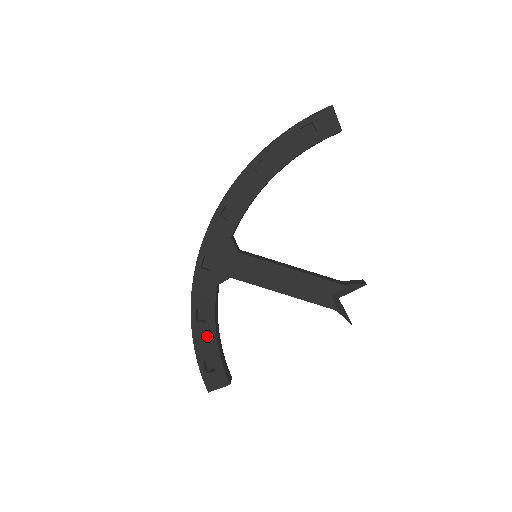
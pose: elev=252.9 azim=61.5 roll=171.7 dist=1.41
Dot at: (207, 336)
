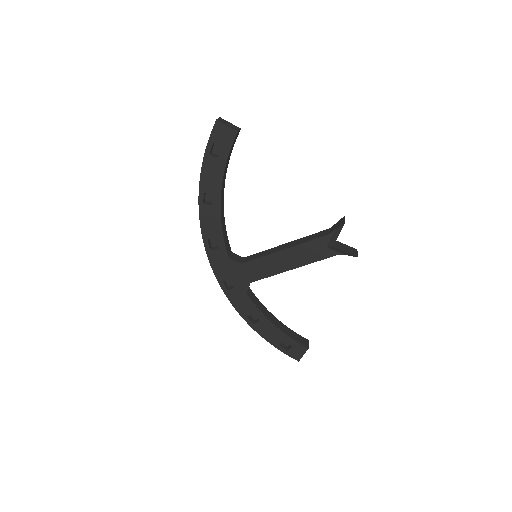
Dot at: (268, 328)
